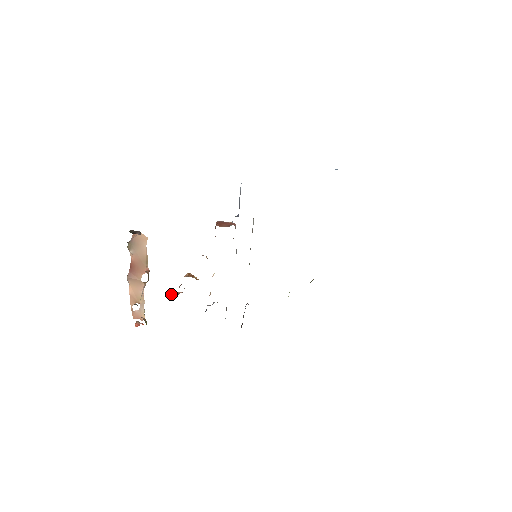
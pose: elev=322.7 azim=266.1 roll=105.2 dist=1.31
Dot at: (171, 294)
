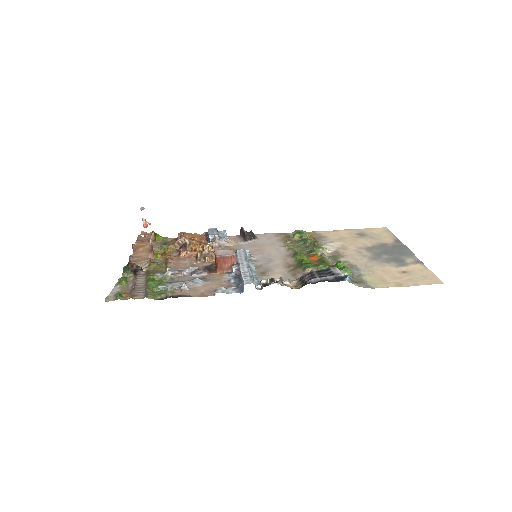
Dot at: (176, 243)
